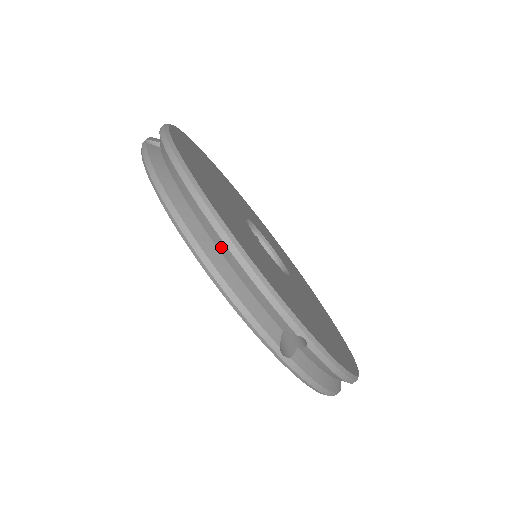
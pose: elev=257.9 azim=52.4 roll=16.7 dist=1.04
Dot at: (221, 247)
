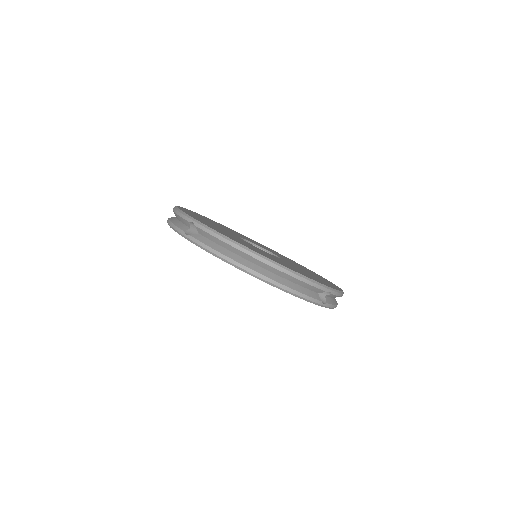
Dot at: occluded
